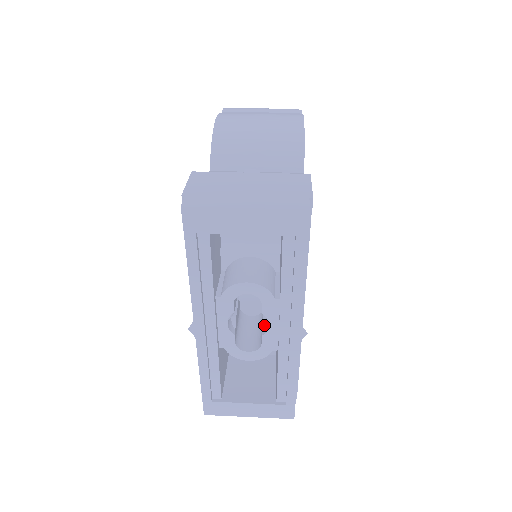
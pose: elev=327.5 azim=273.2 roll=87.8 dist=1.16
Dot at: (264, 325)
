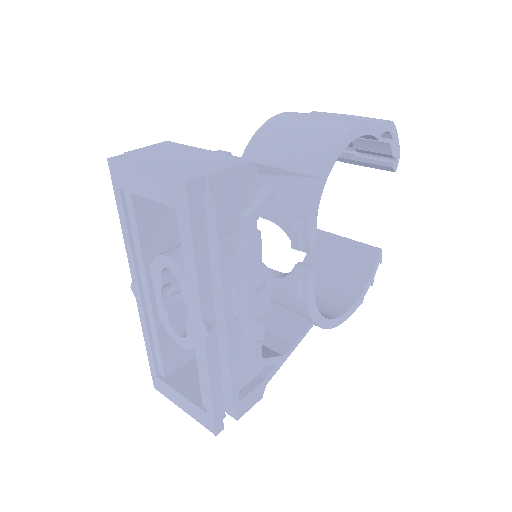
Dot at: occluded
